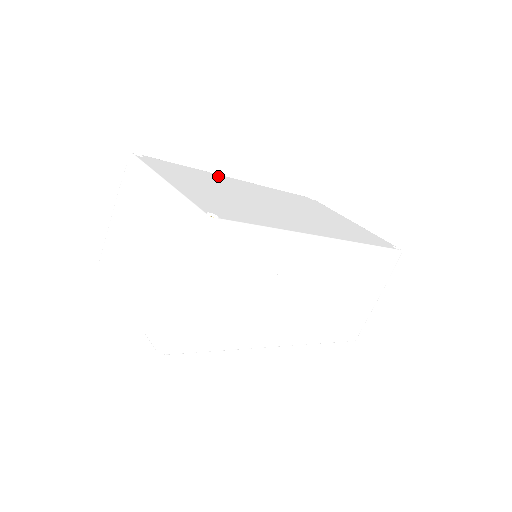
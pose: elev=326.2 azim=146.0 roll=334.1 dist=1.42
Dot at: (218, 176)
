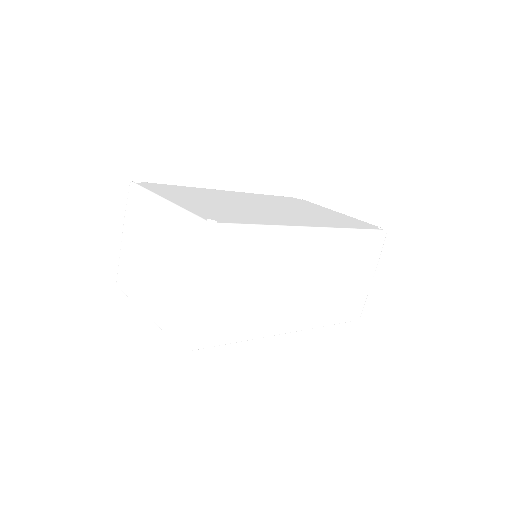
Dot at: (210, 190)
